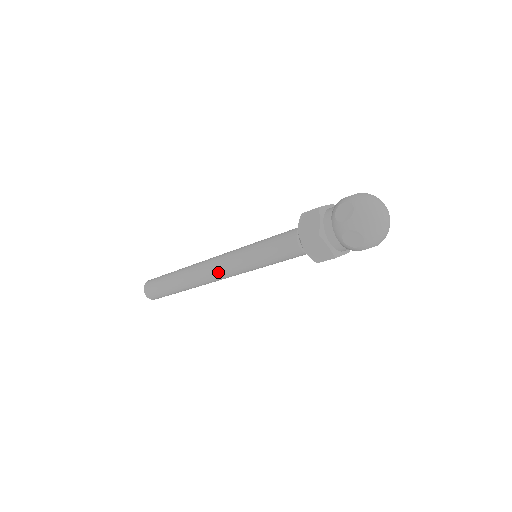
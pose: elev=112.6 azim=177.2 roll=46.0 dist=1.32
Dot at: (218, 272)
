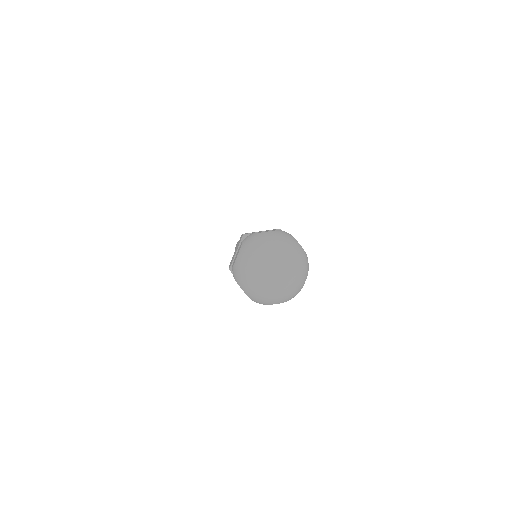
Dot at: occluded
